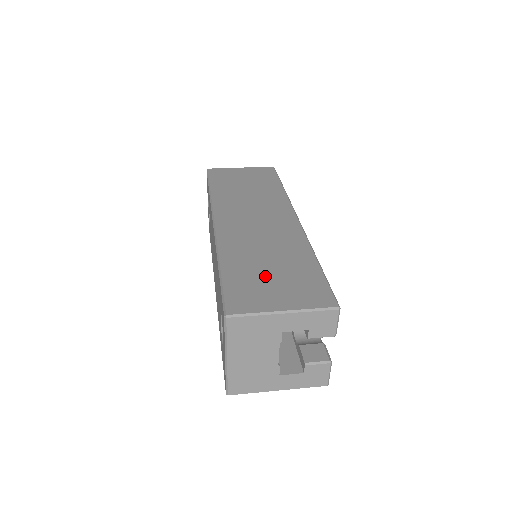
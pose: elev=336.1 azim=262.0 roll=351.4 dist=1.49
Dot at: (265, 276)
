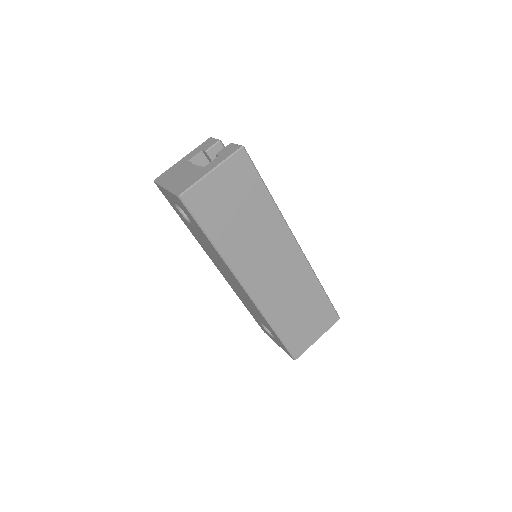
Dot at: (302, 322)
